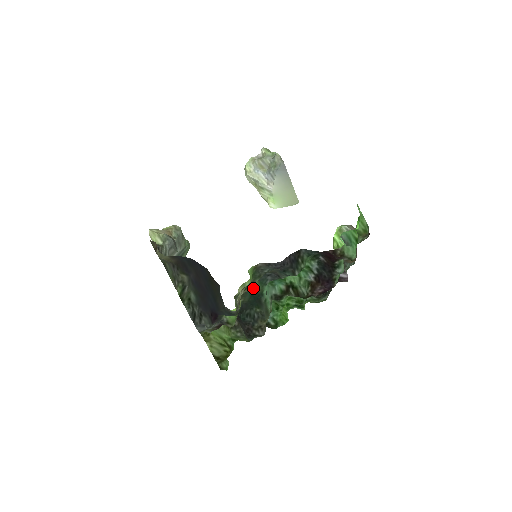
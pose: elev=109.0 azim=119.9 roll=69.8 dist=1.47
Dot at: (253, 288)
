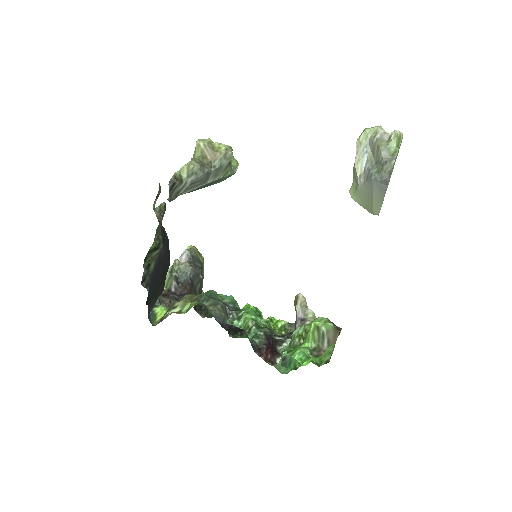
Dot at: occluded
